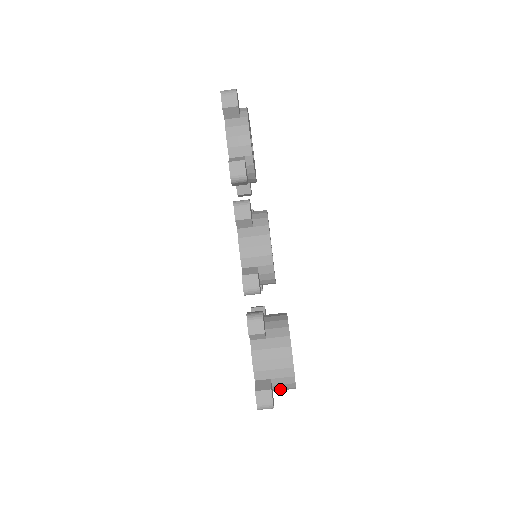
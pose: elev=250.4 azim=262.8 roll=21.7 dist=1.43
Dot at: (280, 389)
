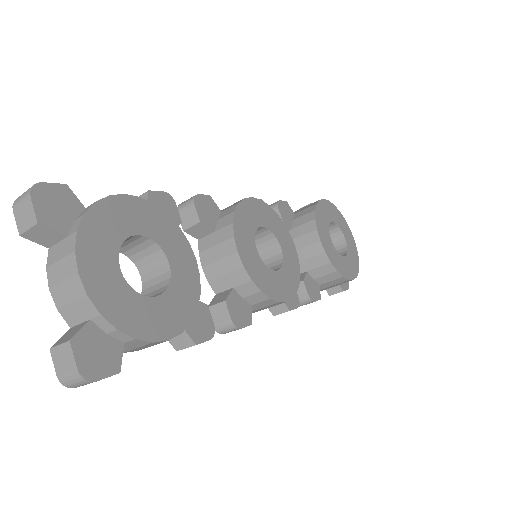
Dot at: occluded
